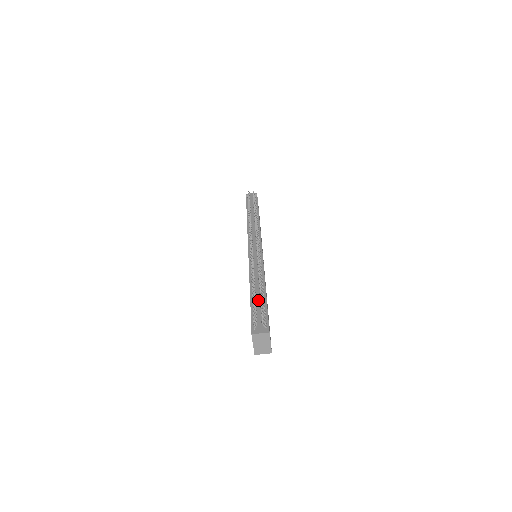
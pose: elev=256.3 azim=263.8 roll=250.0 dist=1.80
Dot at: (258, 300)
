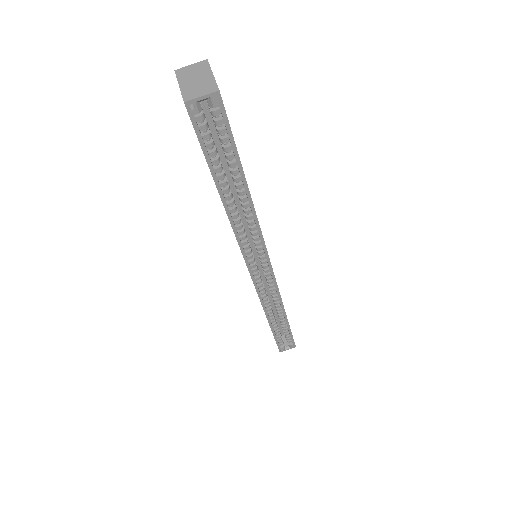
Dot at: occluded
